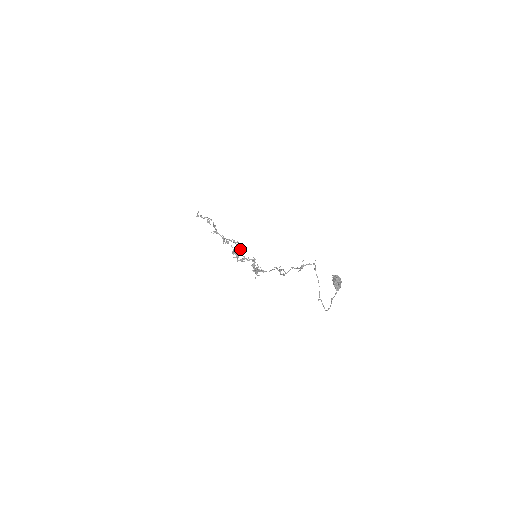
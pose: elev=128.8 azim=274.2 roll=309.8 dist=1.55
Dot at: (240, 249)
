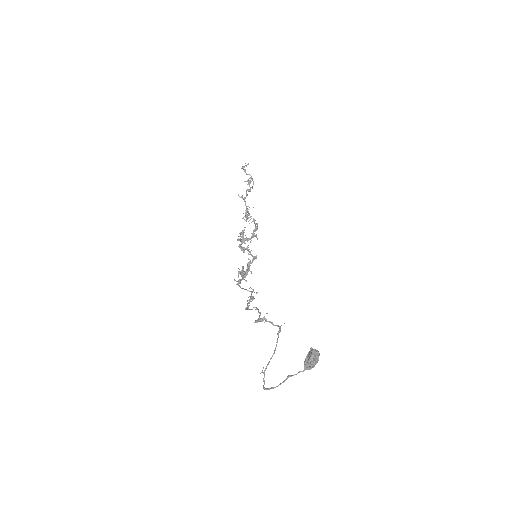
Dot at: (253, 235)
